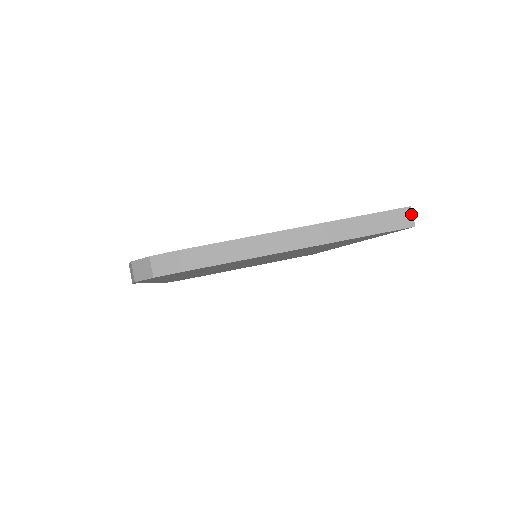
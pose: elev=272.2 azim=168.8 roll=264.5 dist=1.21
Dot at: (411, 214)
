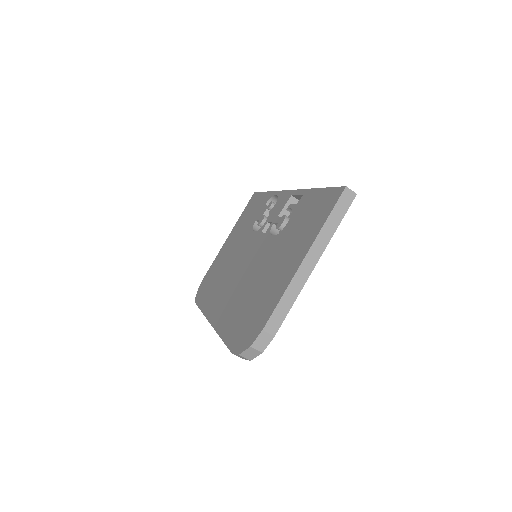
Dot at: (350, 190)
